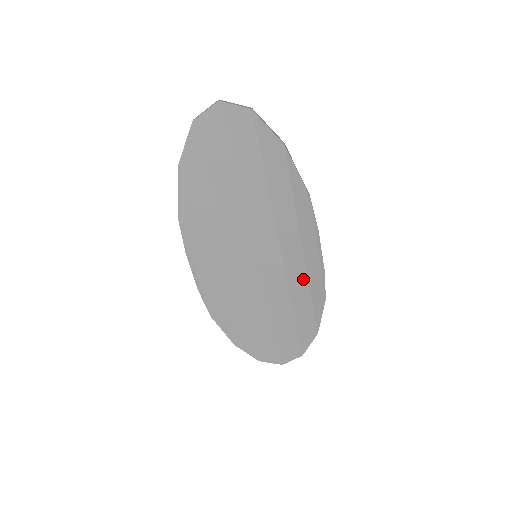
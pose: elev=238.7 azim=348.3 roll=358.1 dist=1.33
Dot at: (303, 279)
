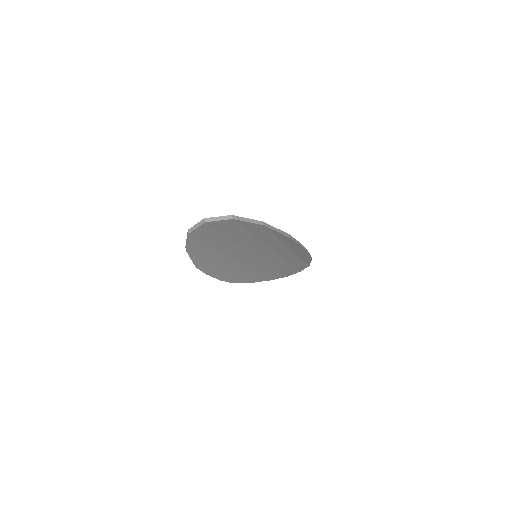
Dot at: (293, 255)
